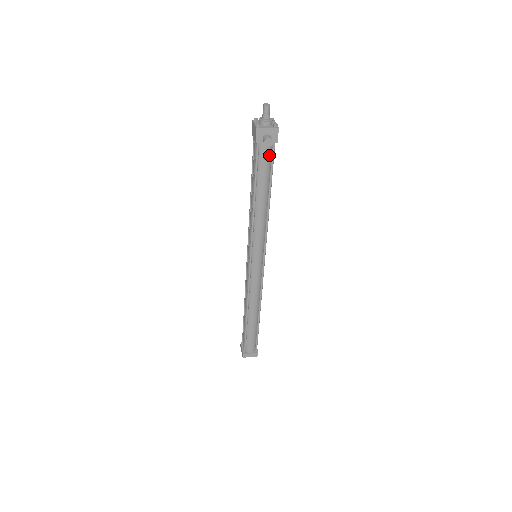
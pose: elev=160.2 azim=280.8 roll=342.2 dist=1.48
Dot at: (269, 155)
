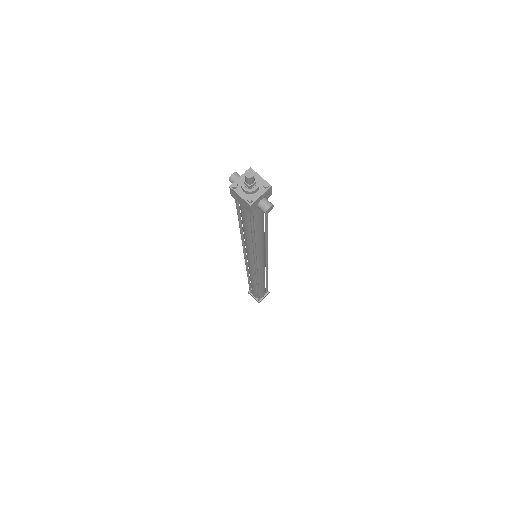
Dot at: occluded
